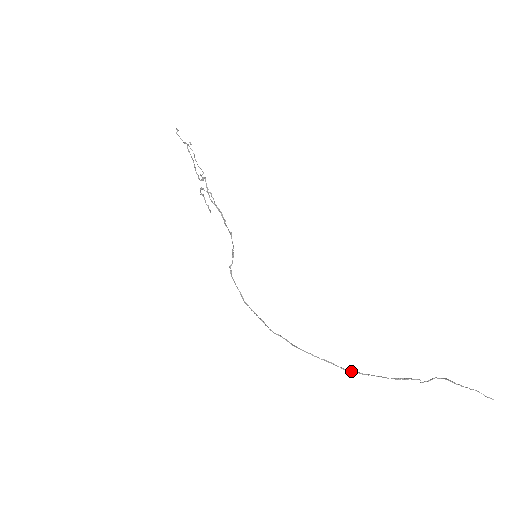
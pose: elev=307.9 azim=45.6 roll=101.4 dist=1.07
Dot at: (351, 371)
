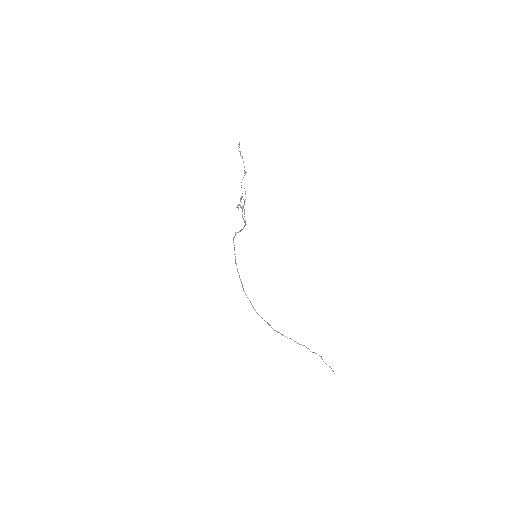
Dot at: (278, 332)
